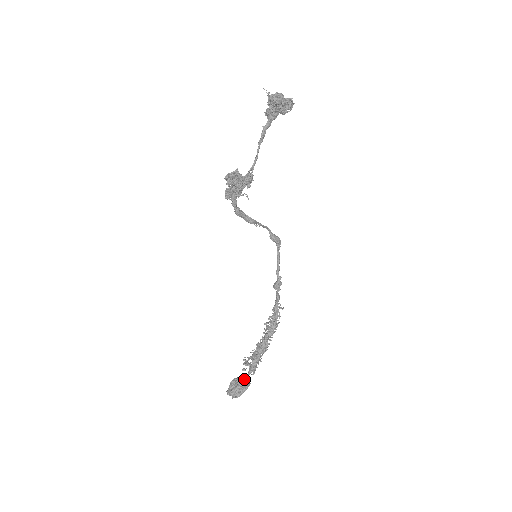
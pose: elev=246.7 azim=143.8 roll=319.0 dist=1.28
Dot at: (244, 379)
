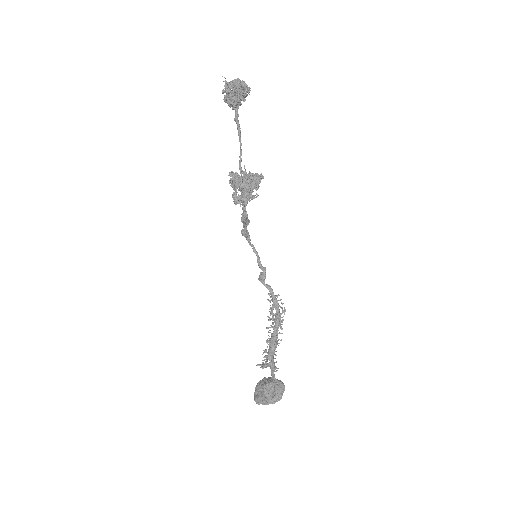
Dot at: (274, 380)
